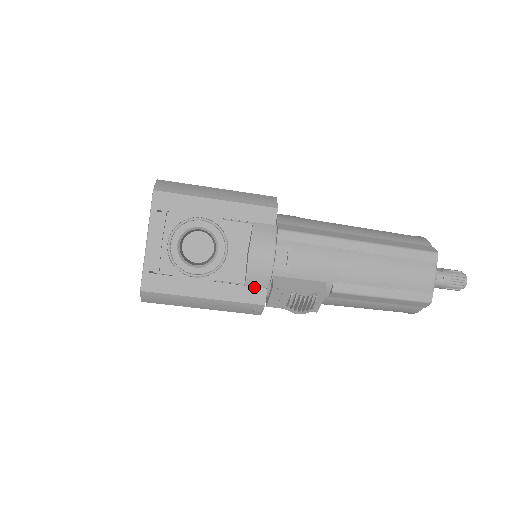
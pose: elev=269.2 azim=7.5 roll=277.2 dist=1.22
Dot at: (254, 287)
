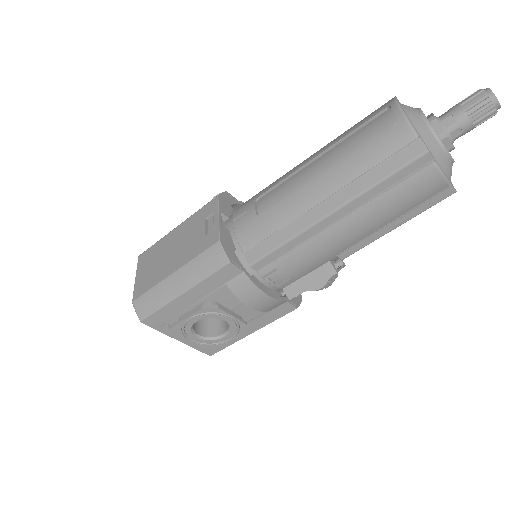
Dot at: (277, 308)
